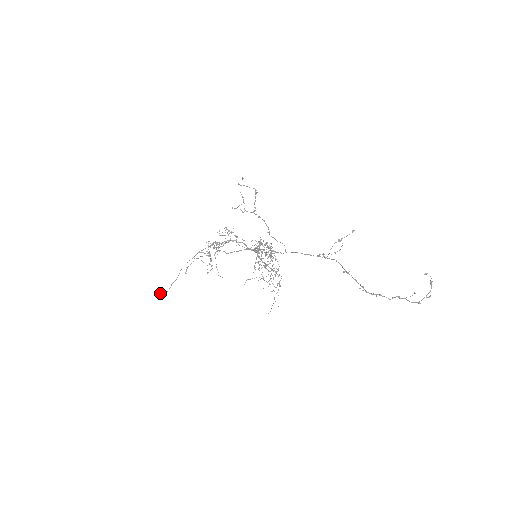
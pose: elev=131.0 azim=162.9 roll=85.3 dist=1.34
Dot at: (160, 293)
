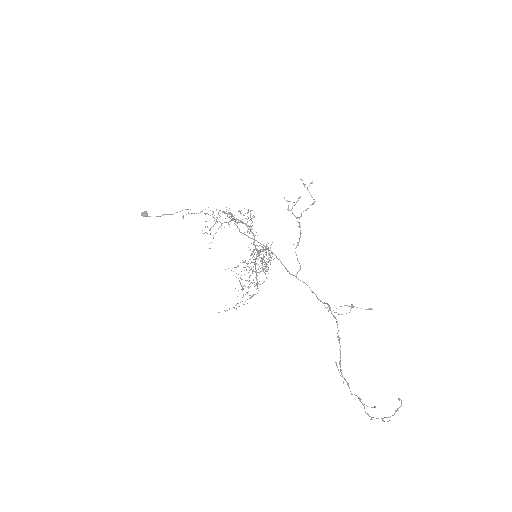
Dot at: (146, 213)
